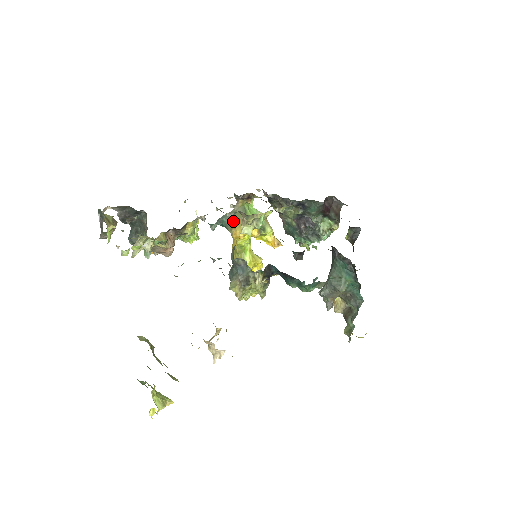
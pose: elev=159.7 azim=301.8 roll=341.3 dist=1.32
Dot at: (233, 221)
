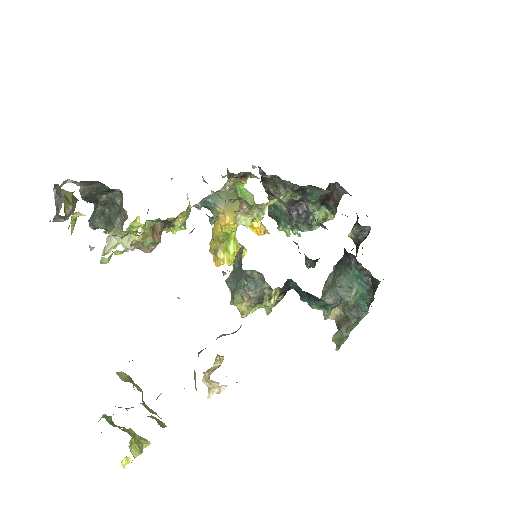
Dot at: (236, 212)
